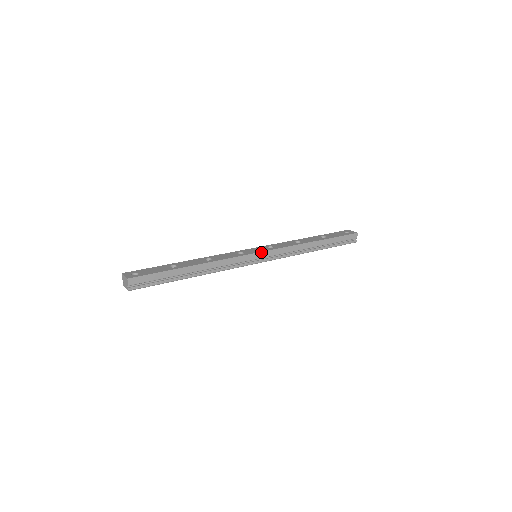
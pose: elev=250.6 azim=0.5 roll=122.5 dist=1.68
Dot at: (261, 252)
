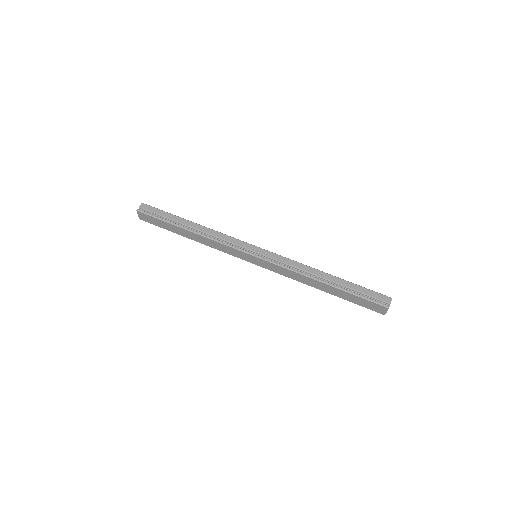
Dot at: occluded
